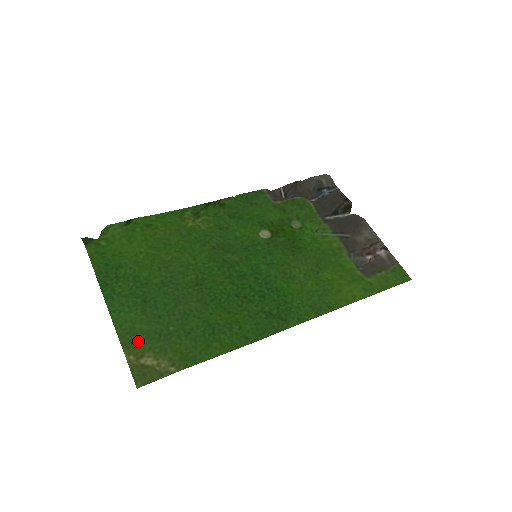
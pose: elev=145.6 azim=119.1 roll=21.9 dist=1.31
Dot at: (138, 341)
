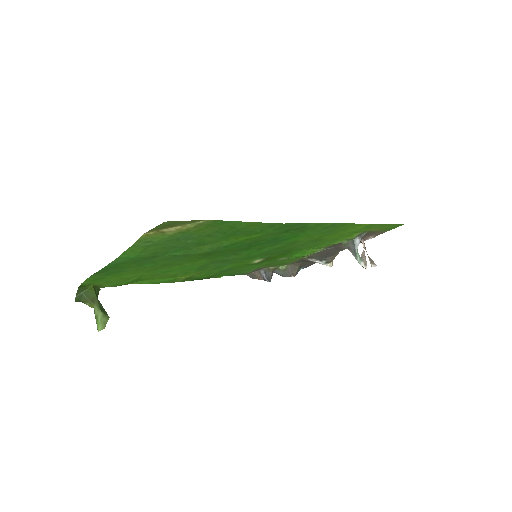
Dot at: (155, 242)
